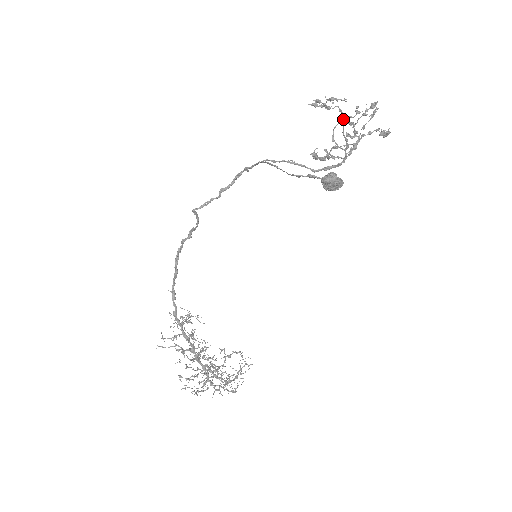
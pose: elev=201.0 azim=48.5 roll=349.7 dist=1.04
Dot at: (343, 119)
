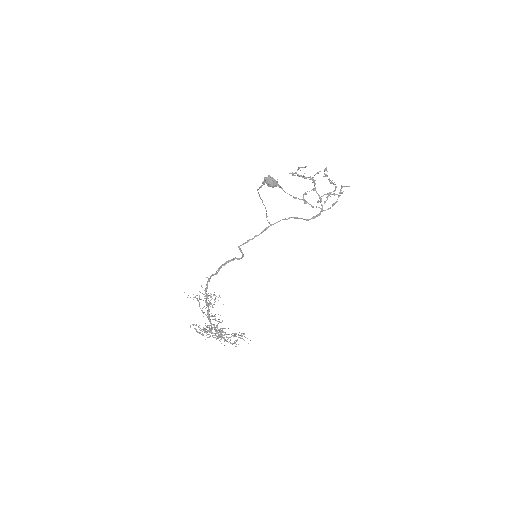
Dot at: (313, 182)
